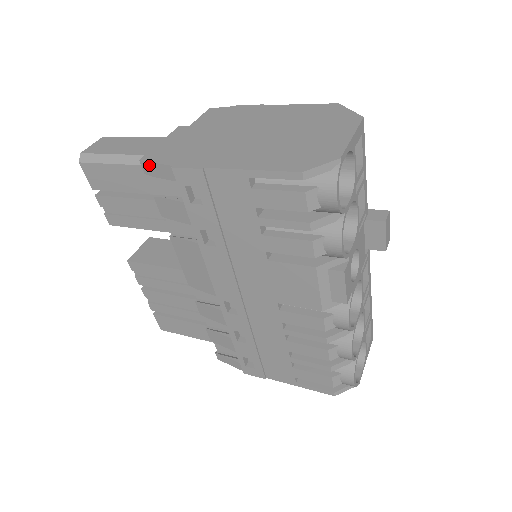
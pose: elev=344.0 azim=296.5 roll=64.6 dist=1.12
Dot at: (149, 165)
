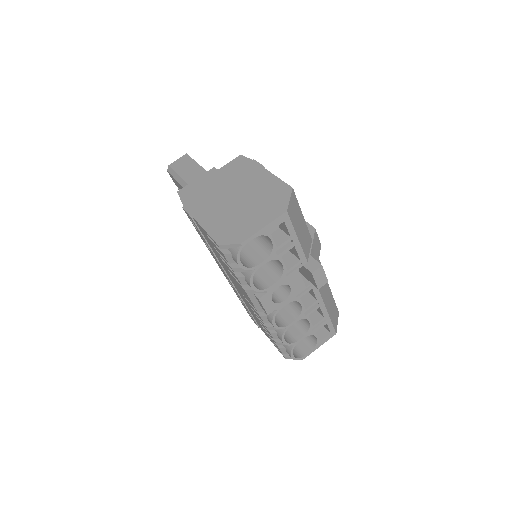
Dot at: (180, 197)
